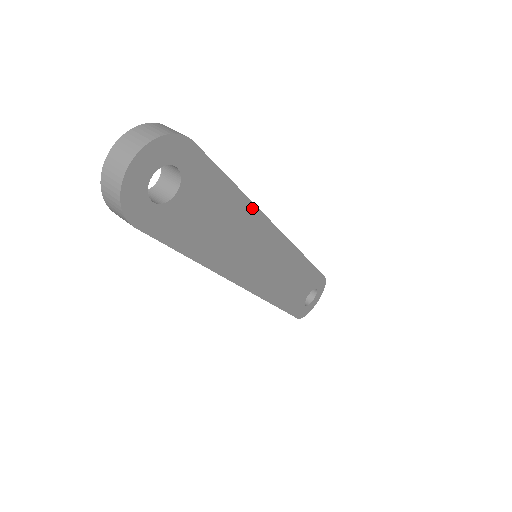
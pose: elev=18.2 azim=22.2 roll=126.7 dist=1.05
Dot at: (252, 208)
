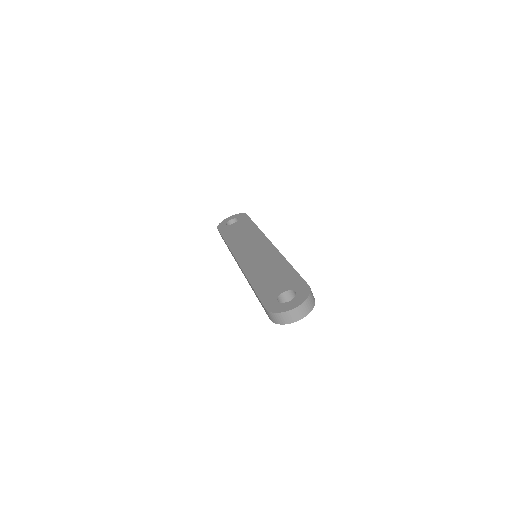
Dot at: occluded
